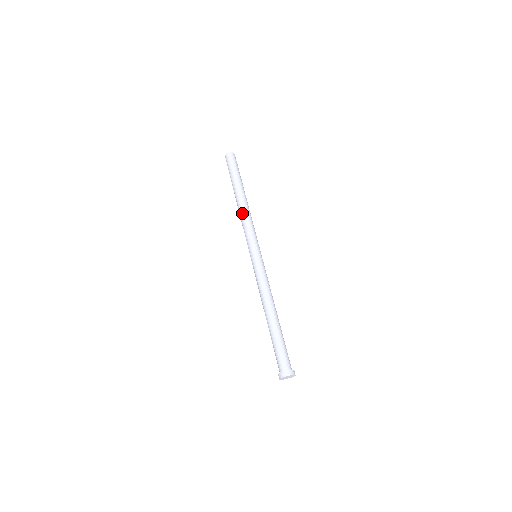
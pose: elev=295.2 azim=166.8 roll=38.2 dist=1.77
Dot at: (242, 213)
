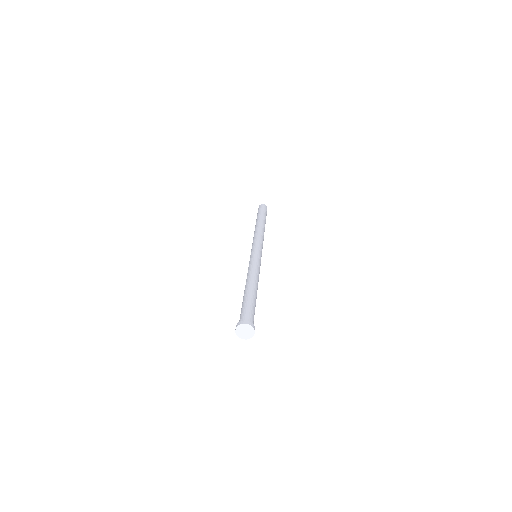
Dot at: (256, 231)
